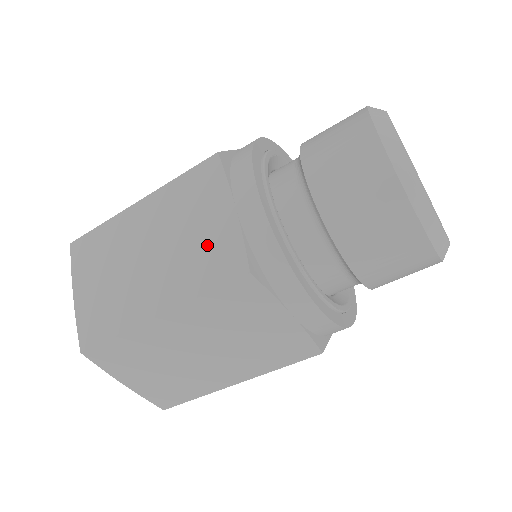
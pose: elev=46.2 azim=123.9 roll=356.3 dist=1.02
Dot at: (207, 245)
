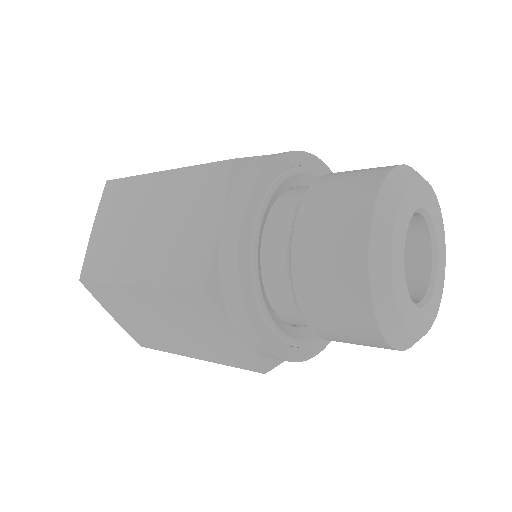
Dot at: (221, 345)
